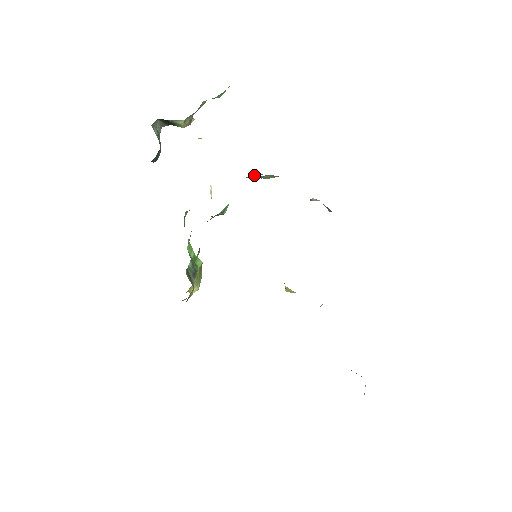
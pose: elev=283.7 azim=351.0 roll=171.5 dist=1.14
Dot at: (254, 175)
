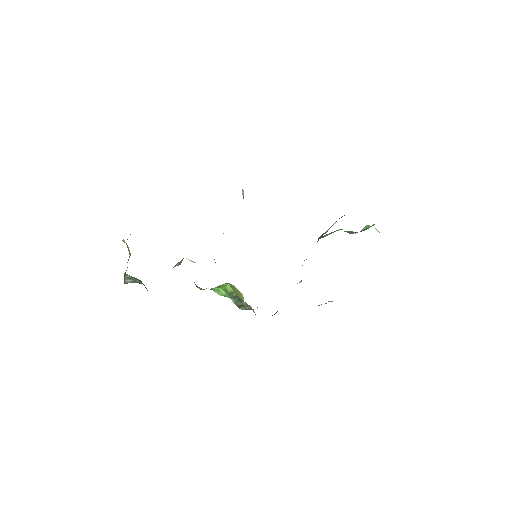
Dot at: occluded
